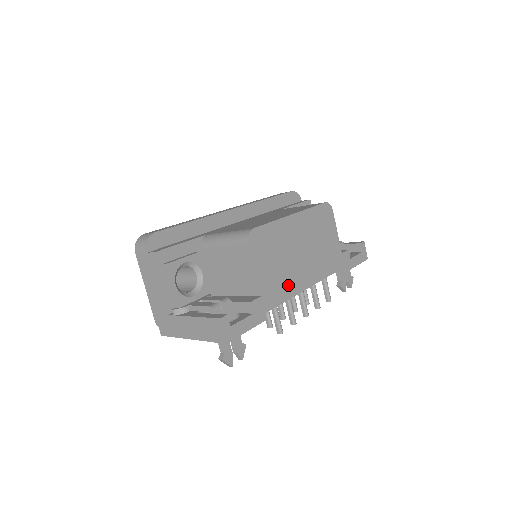
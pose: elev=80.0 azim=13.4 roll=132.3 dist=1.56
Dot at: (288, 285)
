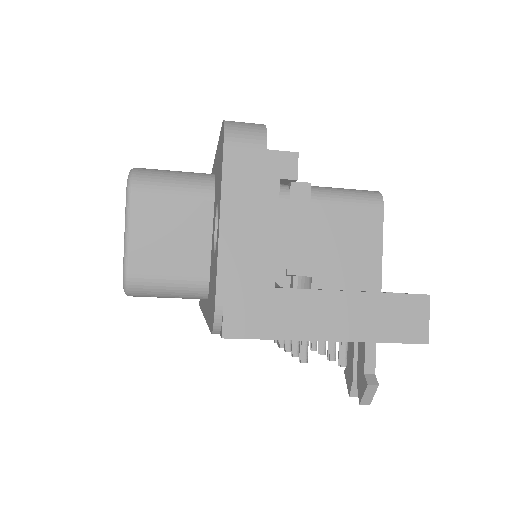
Dot at: occluded
